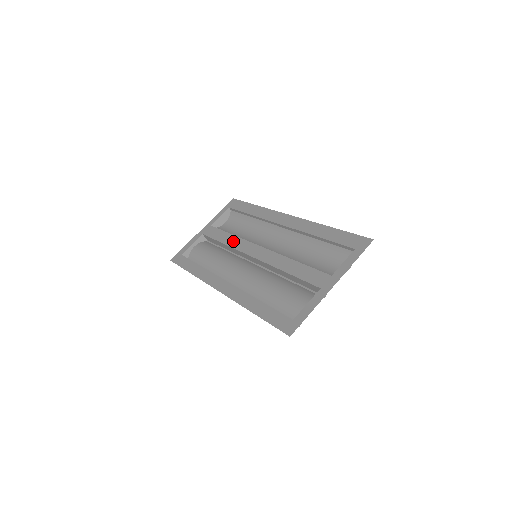
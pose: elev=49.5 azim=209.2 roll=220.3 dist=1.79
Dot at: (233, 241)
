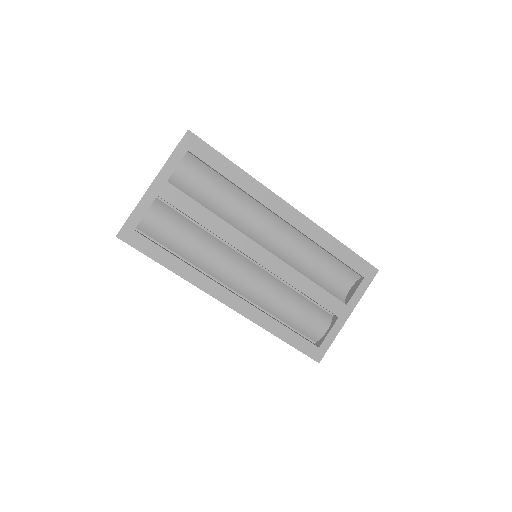
Dot at: (221, 228)
